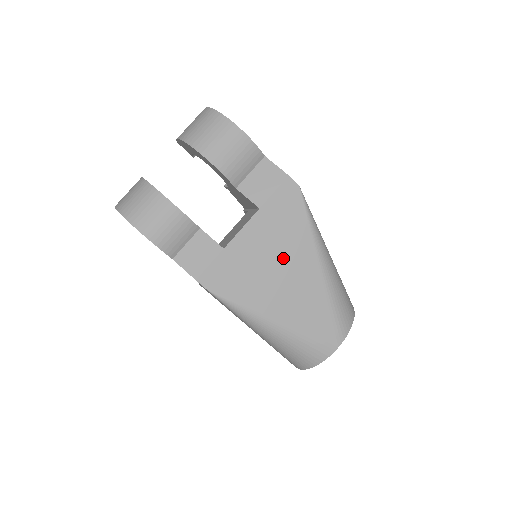
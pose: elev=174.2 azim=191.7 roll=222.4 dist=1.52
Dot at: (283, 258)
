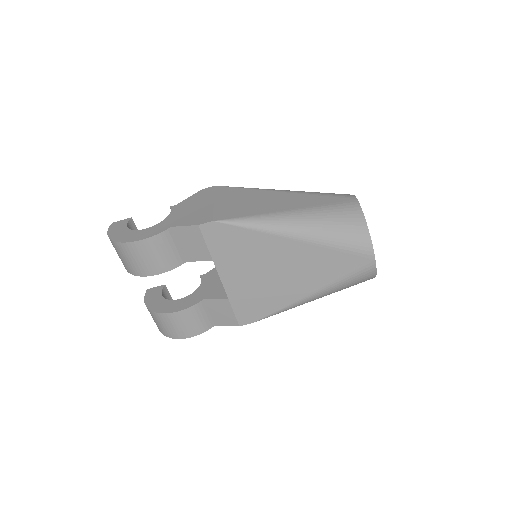
Dot at: (267, 264)
